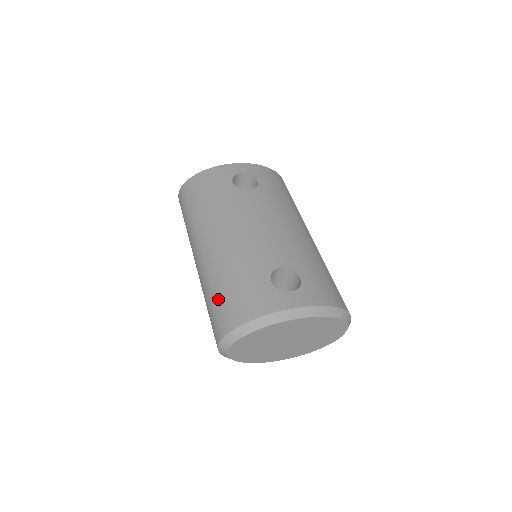
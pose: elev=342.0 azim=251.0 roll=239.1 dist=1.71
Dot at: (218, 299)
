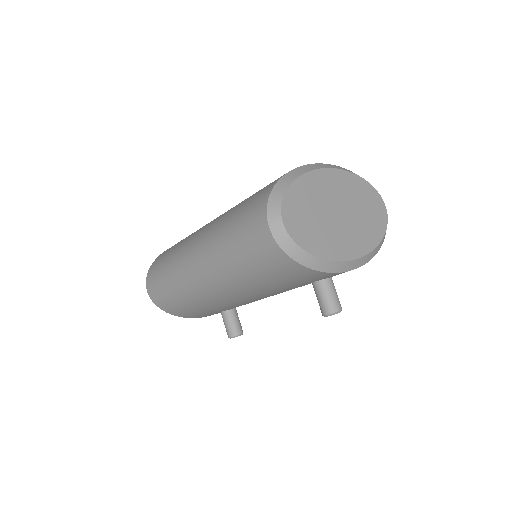
Dot at: (238, 217)
